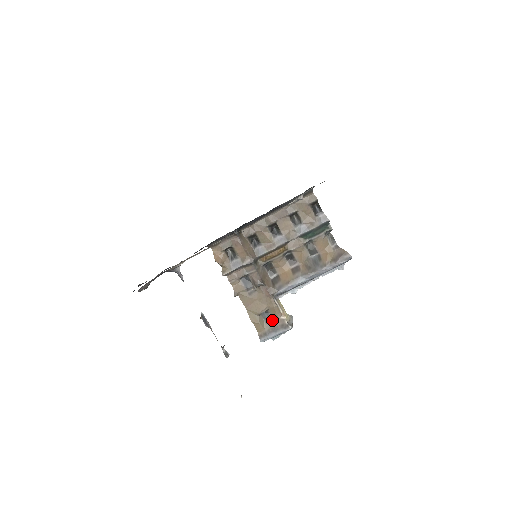
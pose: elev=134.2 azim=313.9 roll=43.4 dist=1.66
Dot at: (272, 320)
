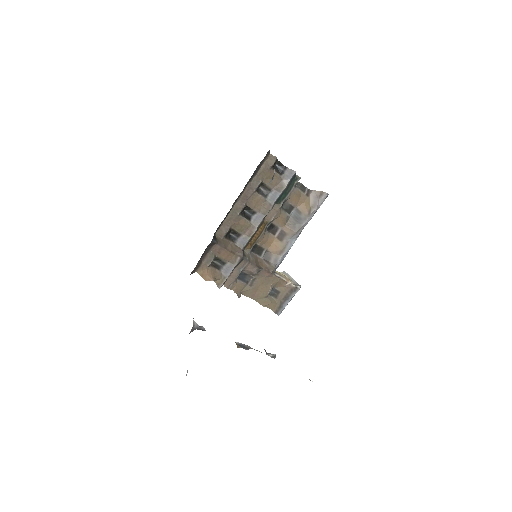
Dot at: (280, 292)
